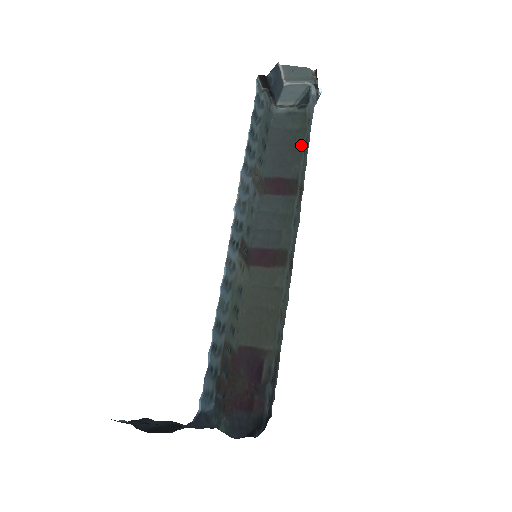
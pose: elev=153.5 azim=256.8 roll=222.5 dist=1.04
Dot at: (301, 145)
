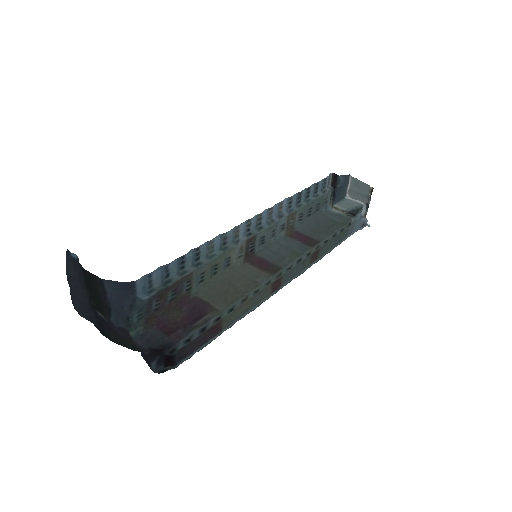
Dot at: (335, 230)
